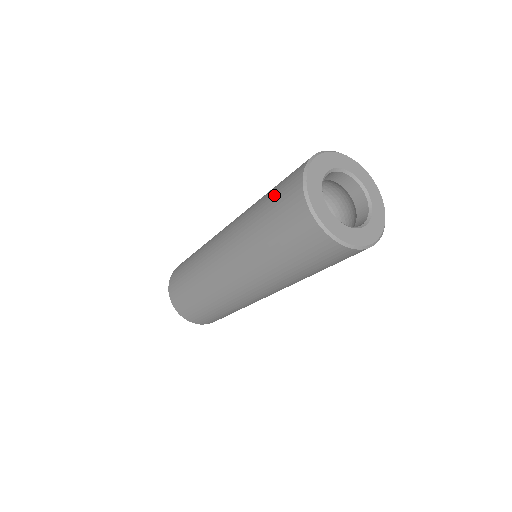
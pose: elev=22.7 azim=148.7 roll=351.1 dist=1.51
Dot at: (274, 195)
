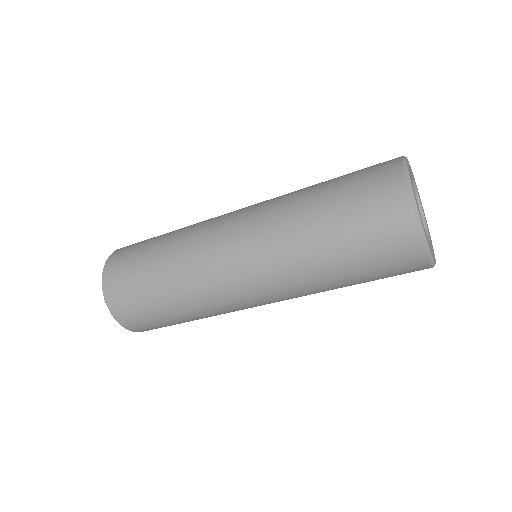
Dot at: (352, 209)
